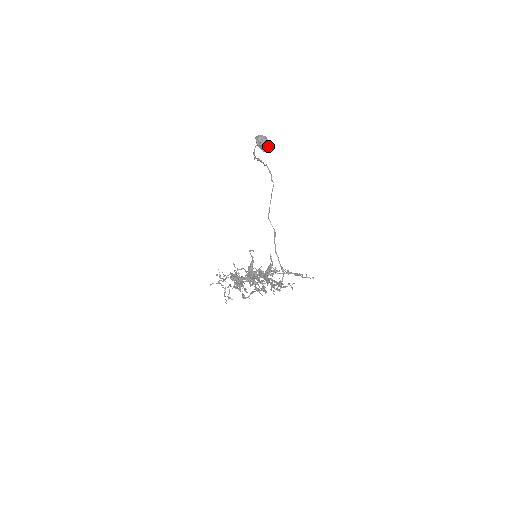
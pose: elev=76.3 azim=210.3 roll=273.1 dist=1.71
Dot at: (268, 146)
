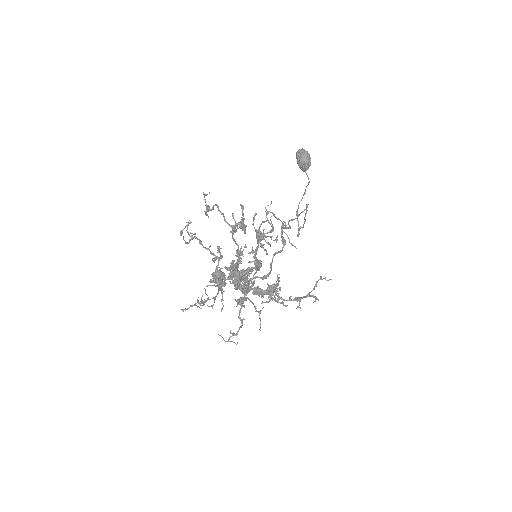
Dot at: (309, 164)
